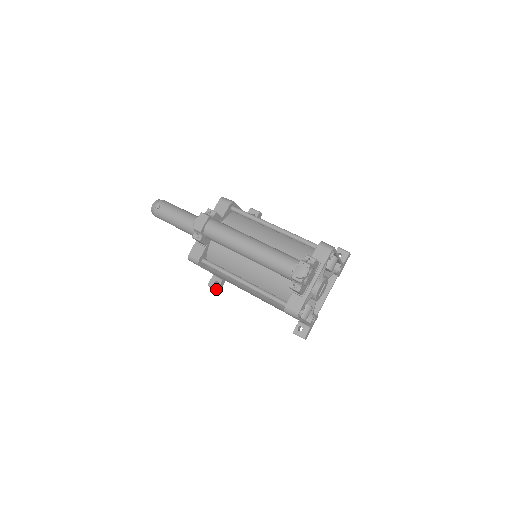
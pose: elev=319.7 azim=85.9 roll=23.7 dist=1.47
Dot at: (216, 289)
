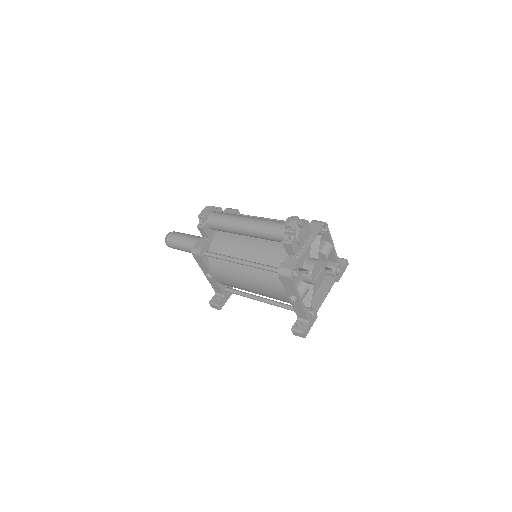
Dot at: (217, 304)
